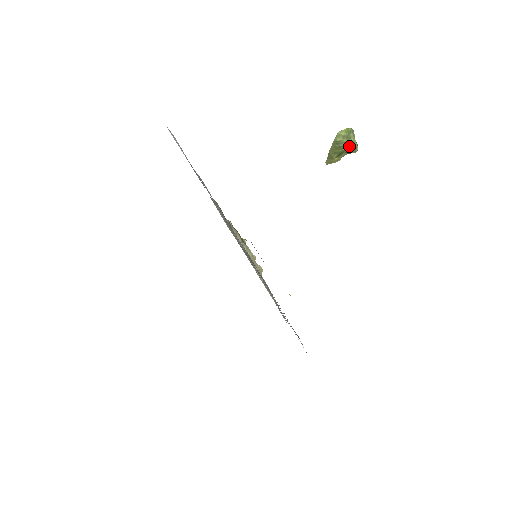
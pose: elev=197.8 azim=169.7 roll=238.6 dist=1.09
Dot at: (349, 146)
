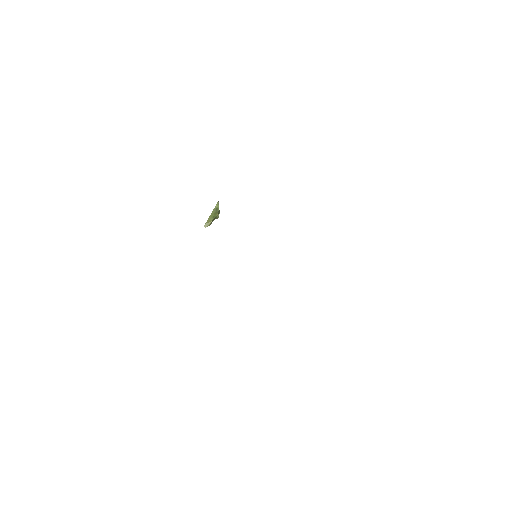
Dot at: (219, 212)
